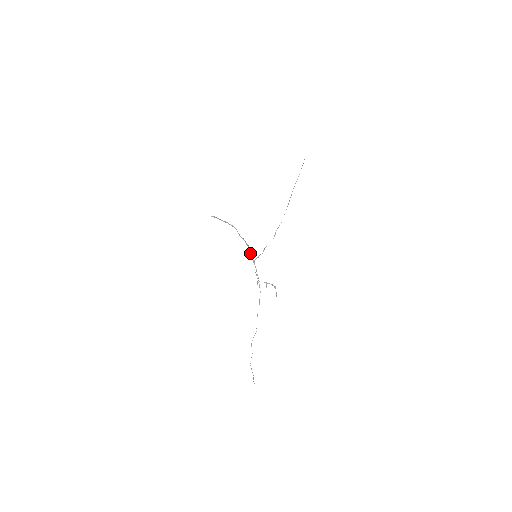
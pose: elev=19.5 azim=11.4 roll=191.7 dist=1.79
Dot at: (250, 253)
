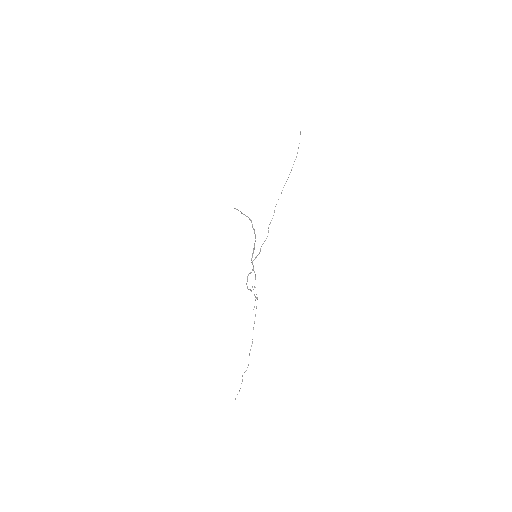
Dot at: occluded
